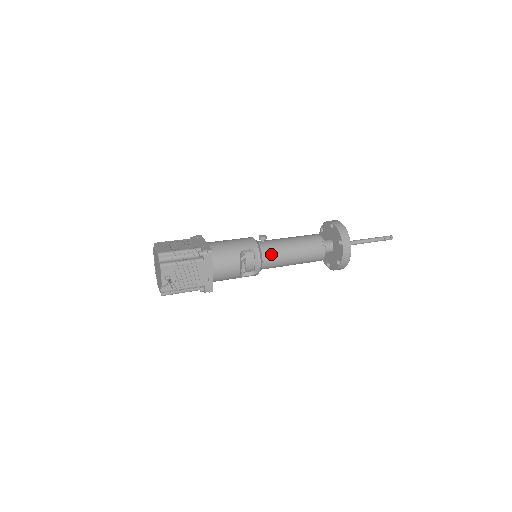
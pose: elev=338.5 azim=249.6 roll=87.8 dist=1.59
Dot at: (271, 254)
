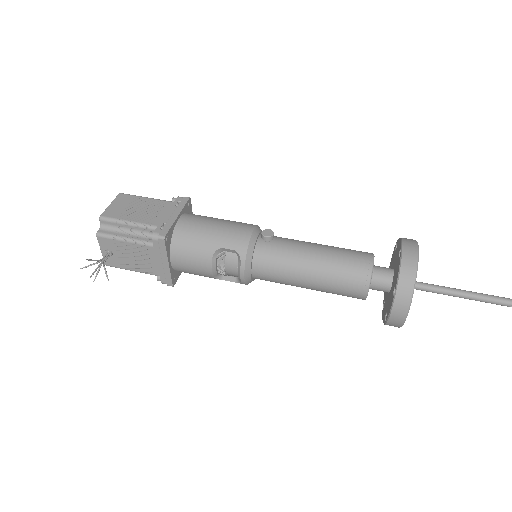
Dot at: (268, 266)
